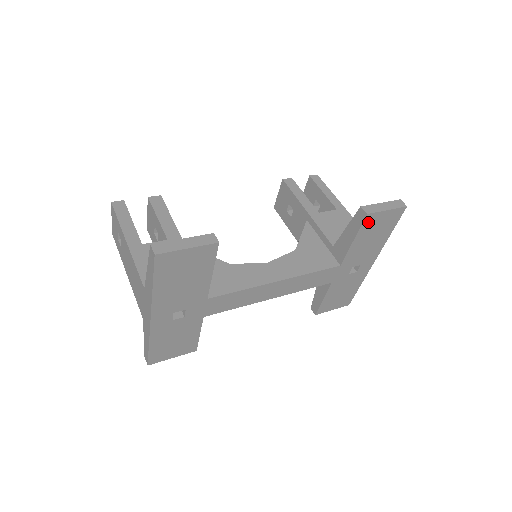
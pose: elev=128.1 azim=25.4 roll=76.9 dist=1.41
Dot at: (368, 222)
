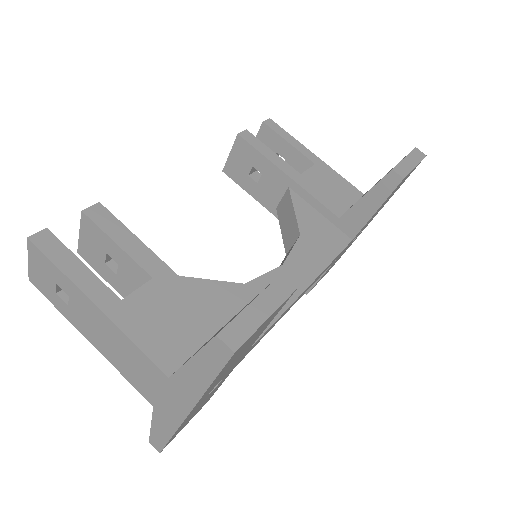
Dot at: occluded
